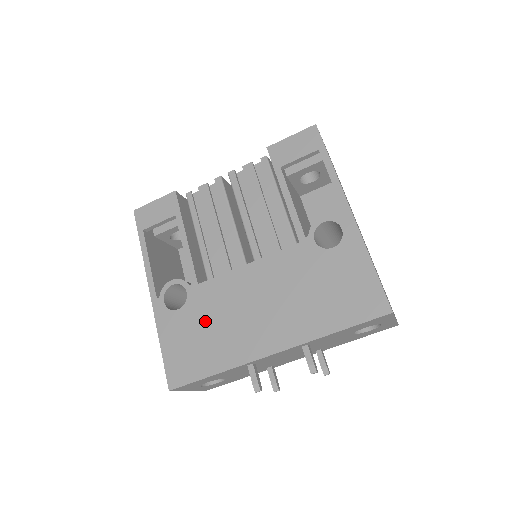
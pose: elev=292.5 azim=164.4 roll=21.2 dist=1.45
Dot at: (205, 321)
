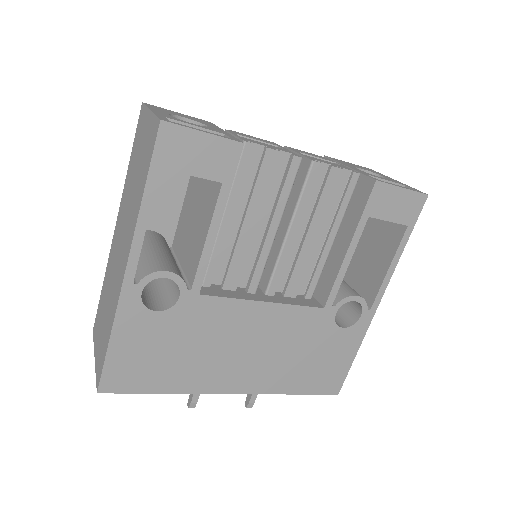
Dot at: (184, 339)
